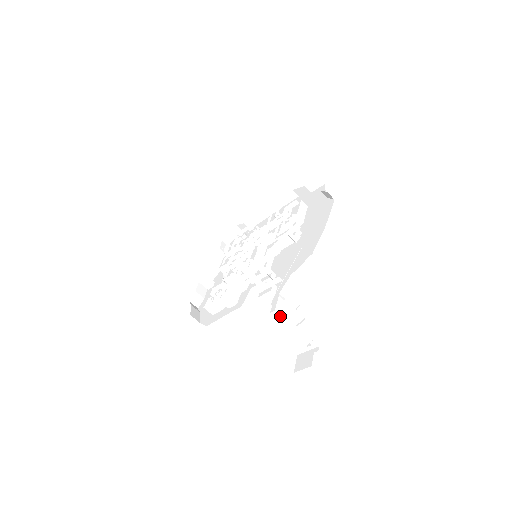
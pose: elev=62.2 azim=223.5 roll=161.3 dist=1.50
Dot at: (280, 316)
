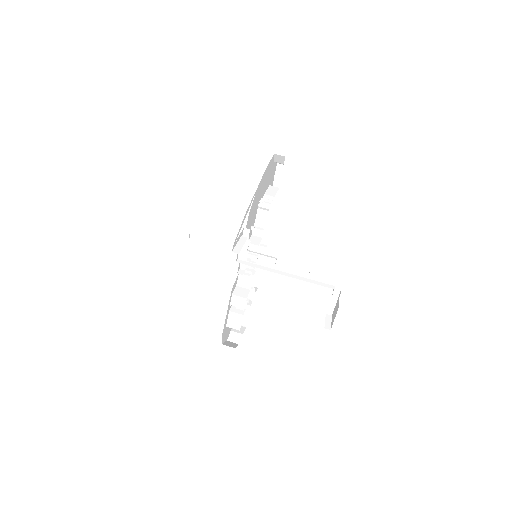
Dot at: occluded
